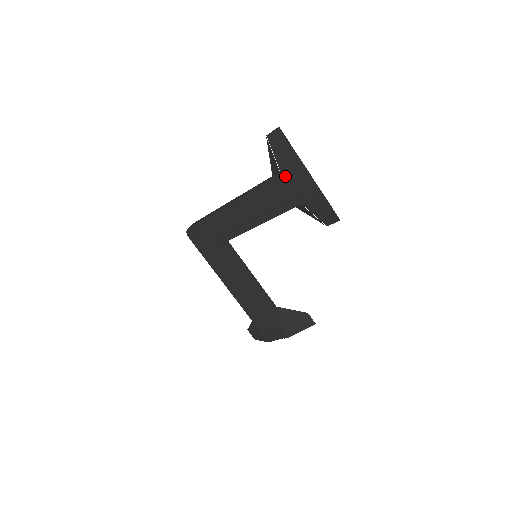
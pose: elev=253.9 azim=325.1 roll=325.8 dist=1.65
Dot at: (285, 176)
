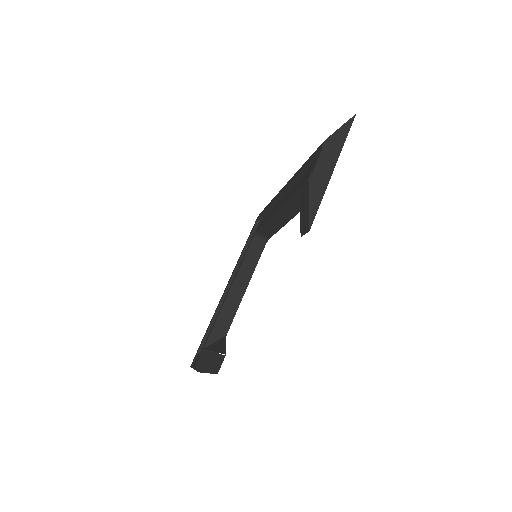
Dot at: (315, 154)
